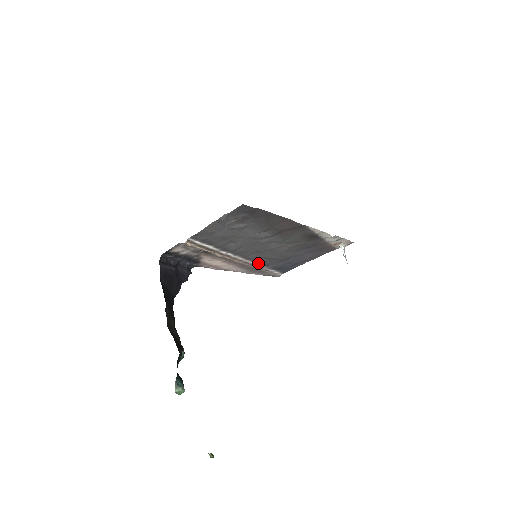
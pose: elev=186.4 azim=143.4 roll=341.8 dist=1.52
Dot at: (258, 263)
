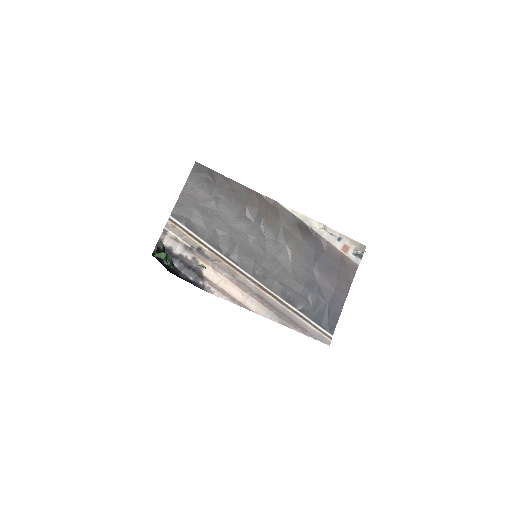
Dot at: (278, 295)
